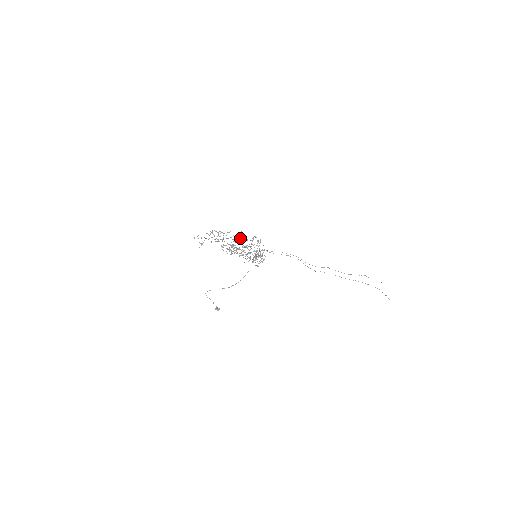
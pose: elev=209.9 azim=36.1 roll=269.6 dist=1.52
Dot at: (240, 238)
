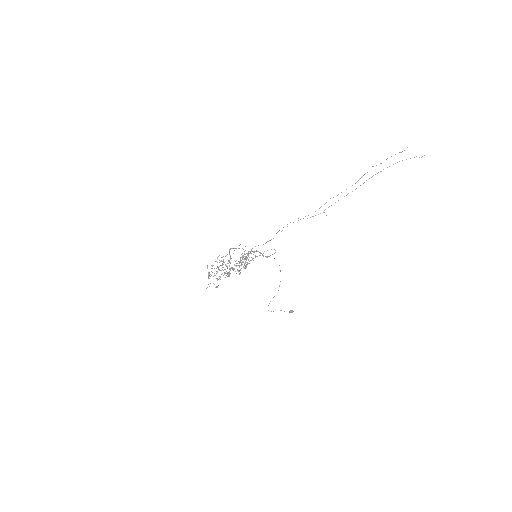
Dot at: occluded
